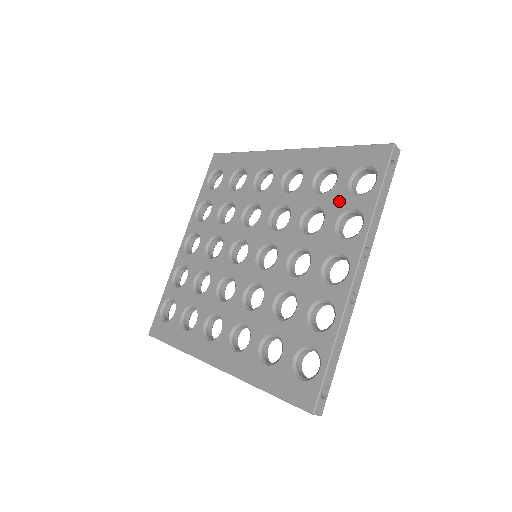
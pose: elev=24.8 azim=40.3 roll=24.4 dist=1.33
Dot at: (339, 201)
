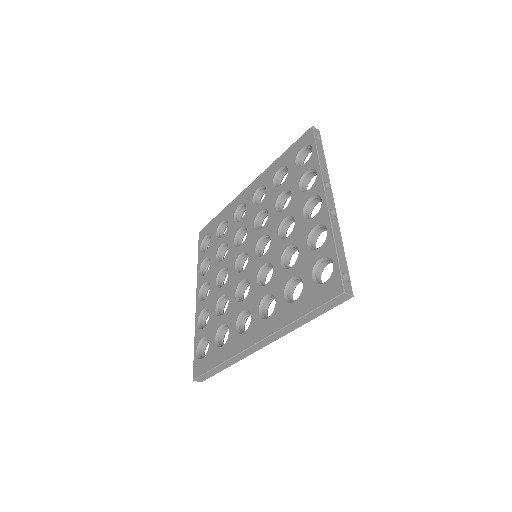
Dot at: (295, 176)
